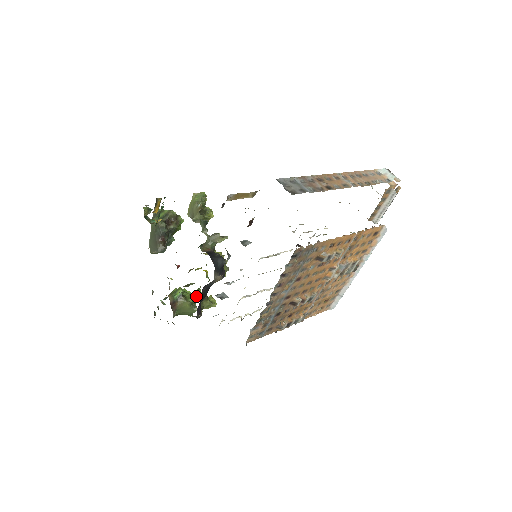
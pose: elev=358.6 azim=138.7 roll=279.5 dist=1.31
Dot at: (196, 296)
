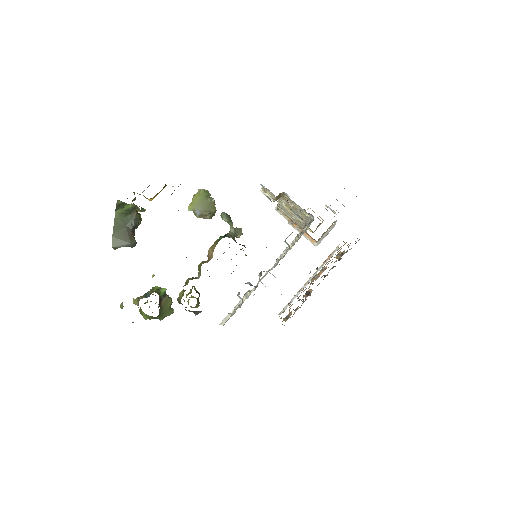
Dot at: (196, 291)
